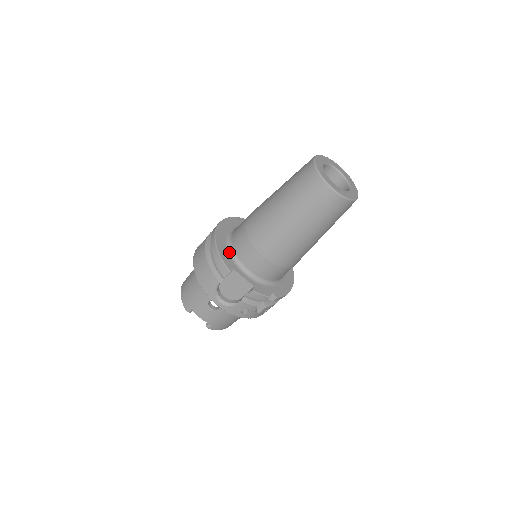
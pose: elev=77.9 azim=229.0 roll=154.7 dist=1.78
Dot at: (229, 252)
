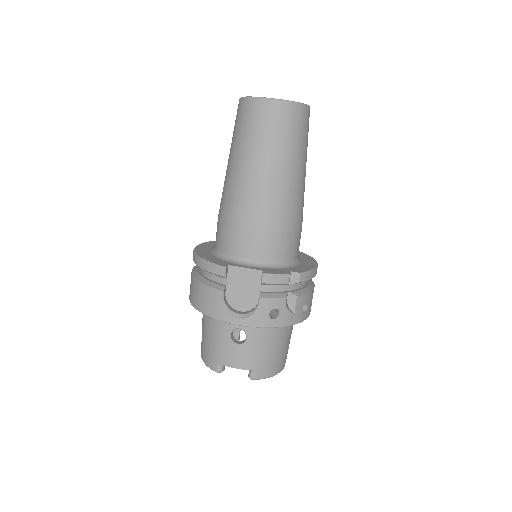
Dot at: (217, 257)
